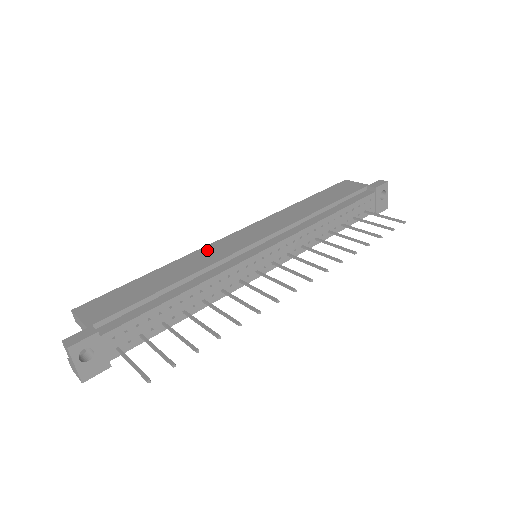
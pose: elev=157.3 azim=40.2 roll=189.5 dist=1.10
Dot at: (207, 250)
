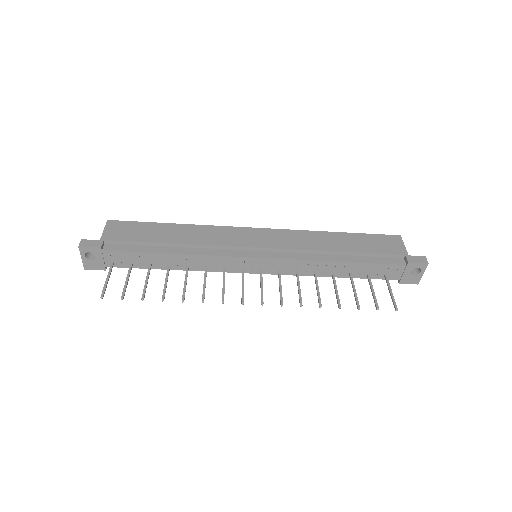
Dot at: (221, 230)
